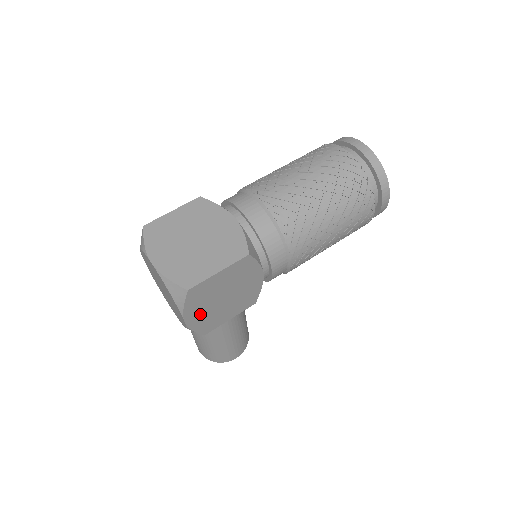
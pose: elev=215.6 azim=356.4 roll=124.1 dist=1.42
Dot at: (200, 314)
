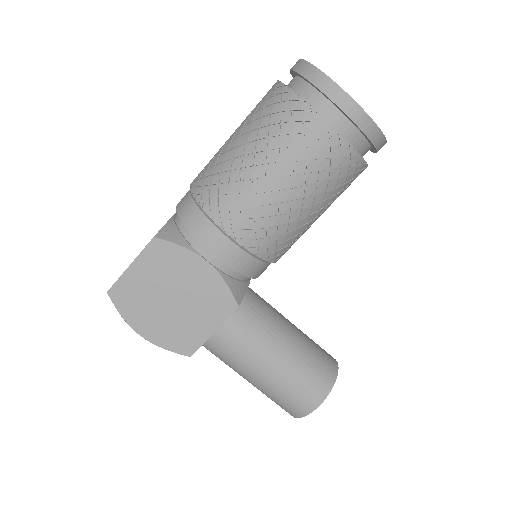
Dot at: (155, 325)
